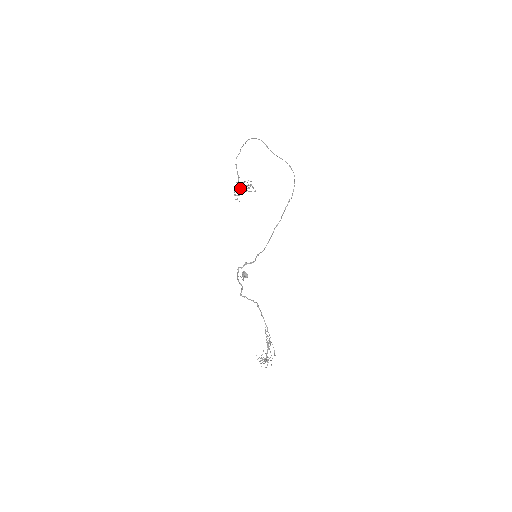
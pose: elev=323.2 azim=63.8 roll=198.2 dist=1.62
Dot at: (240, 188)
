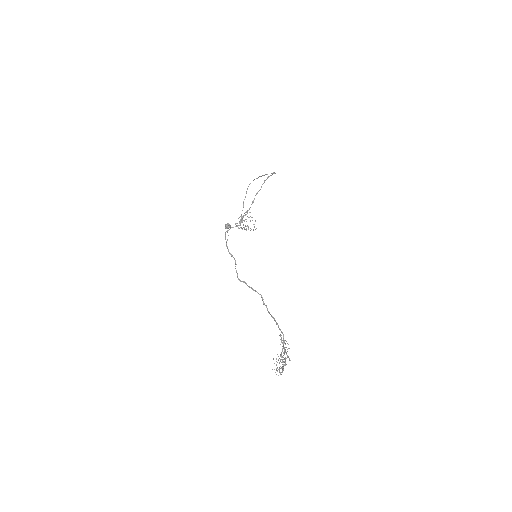
Dot at: (241, 222)
